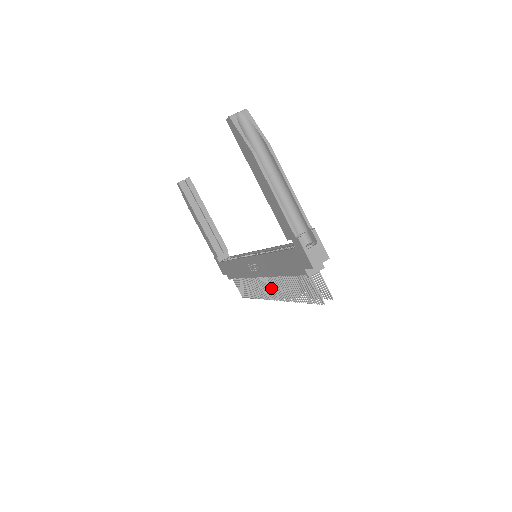
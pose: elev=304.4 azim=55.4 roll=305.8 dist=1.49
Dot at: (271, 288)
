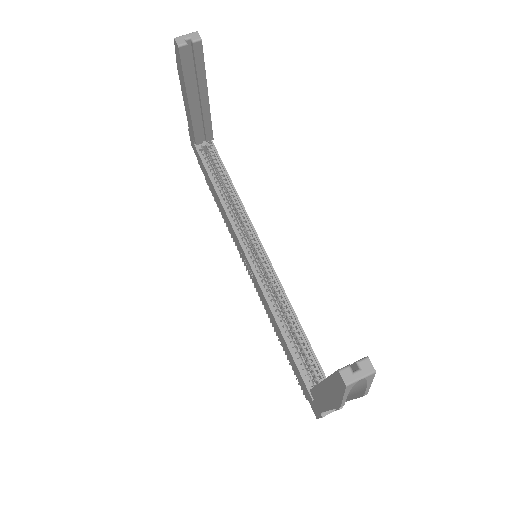
Dot at: occluded
